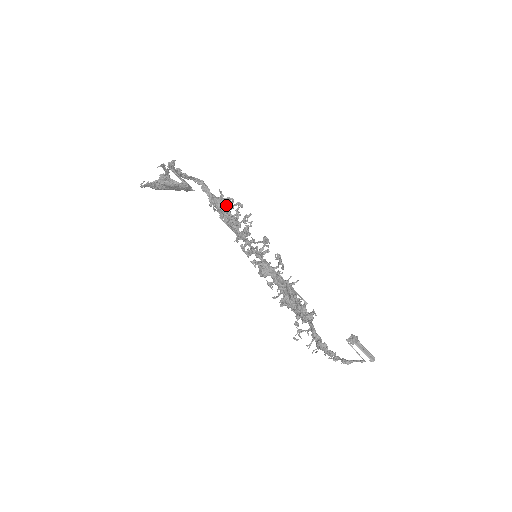
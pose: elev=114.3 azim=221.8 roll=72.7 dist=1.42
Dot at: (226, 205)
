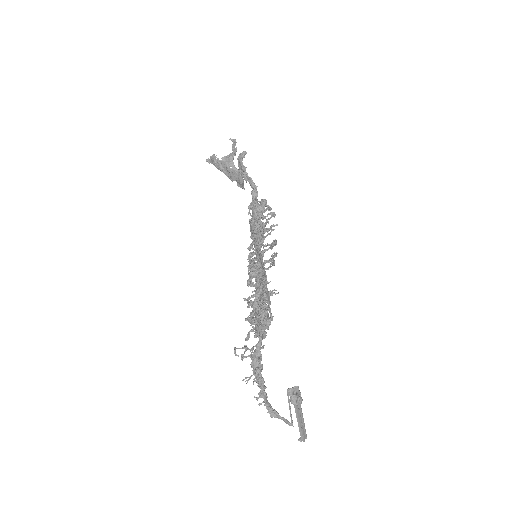
Dot at: (262, 205)
